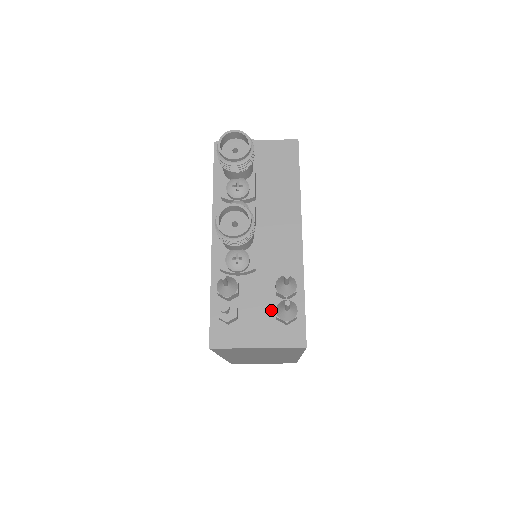
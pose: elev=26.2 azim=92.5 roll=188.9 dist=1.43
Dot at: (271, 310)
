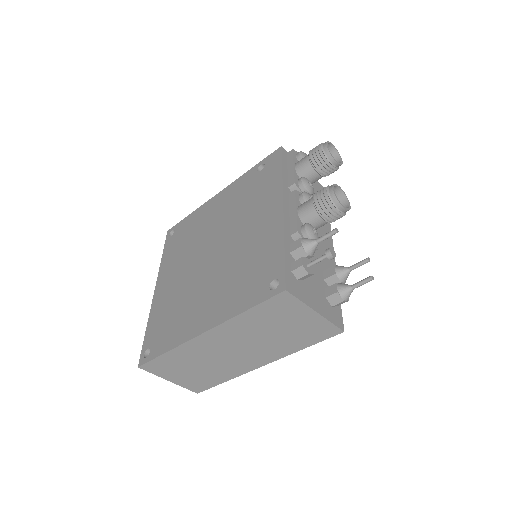
Dot at: (322, 288)
